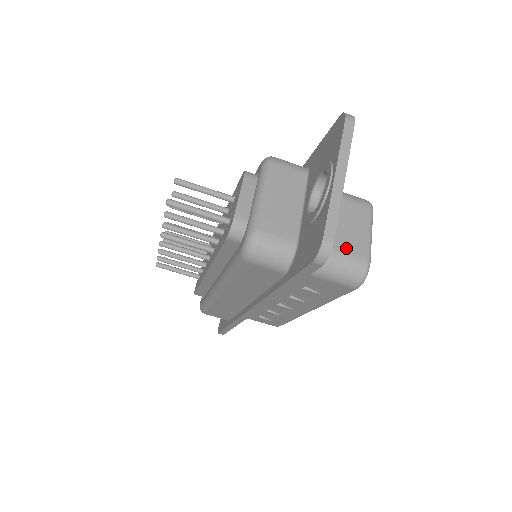
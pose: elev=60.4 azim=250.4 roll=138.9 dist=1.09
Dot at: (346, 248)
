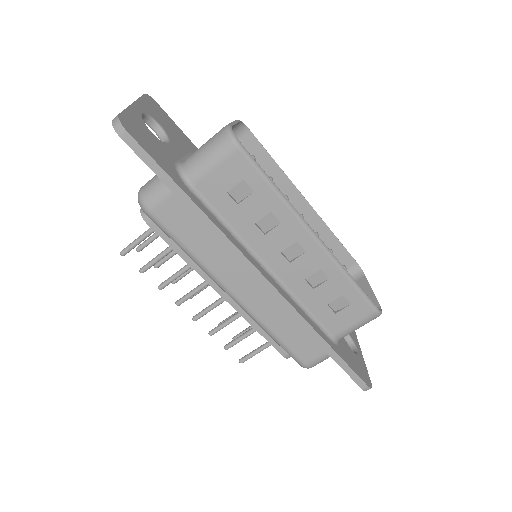
Dot at: (209, 140)
